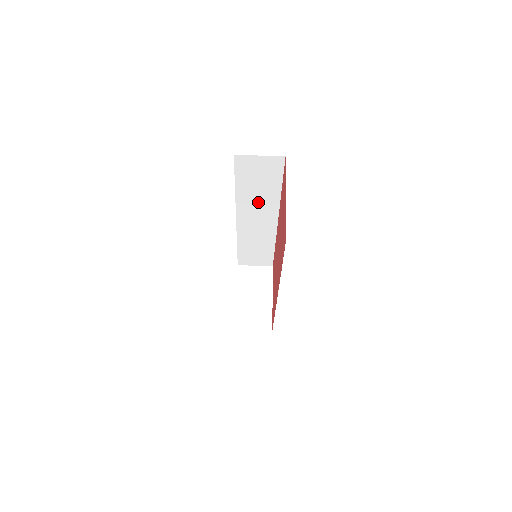
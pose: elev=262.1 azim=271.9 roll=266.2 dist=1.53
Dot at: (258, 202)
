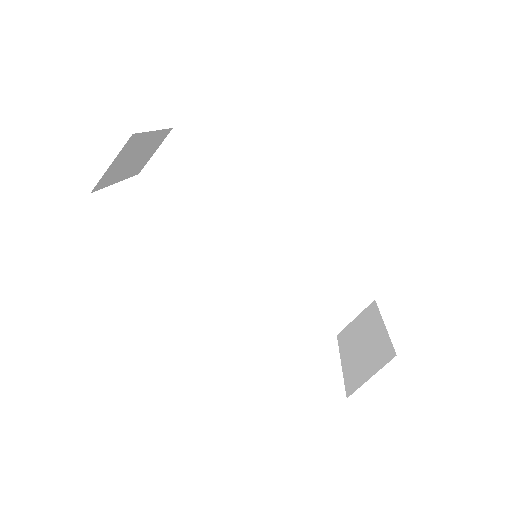
Dot at: (227, 210)
